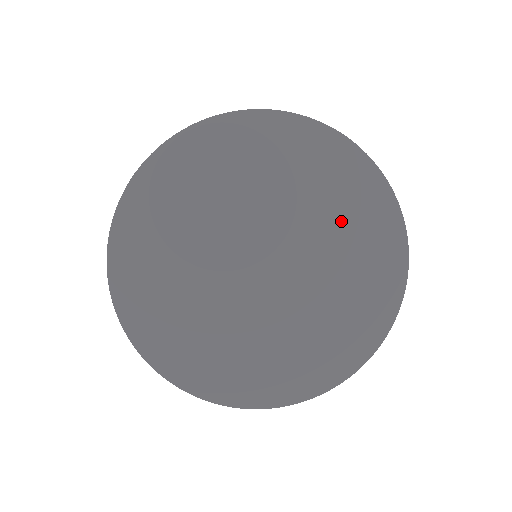
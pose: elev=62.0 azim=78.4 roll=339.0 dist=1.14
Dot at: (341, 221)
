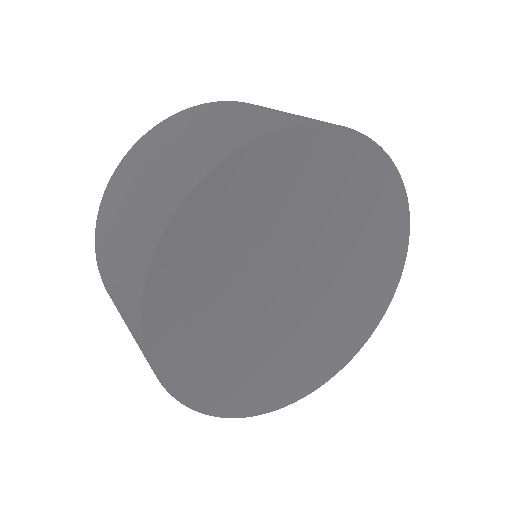
Dot at: (368, 250)
